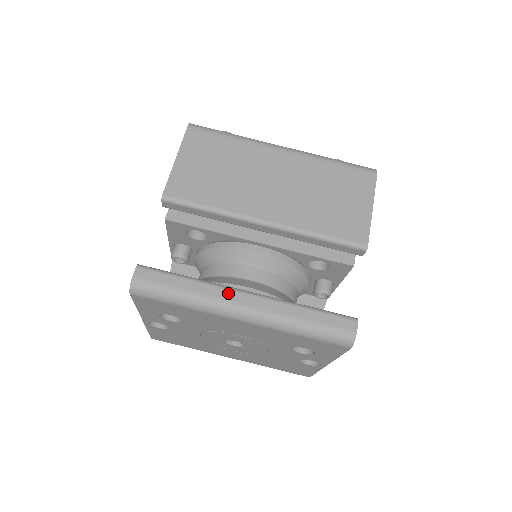
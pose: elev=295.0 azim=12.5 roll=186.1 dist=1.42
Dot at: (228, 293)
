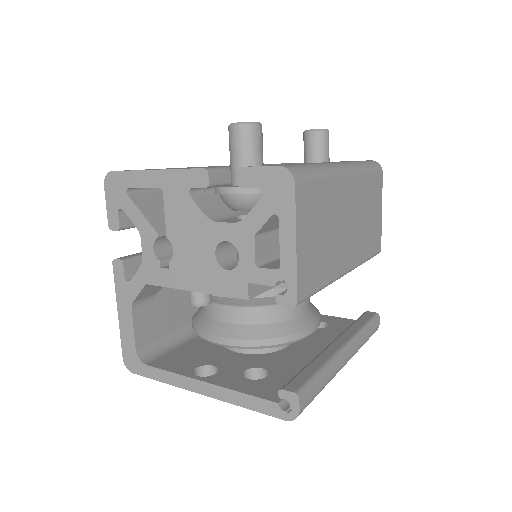
Dot at: (341, 360)
